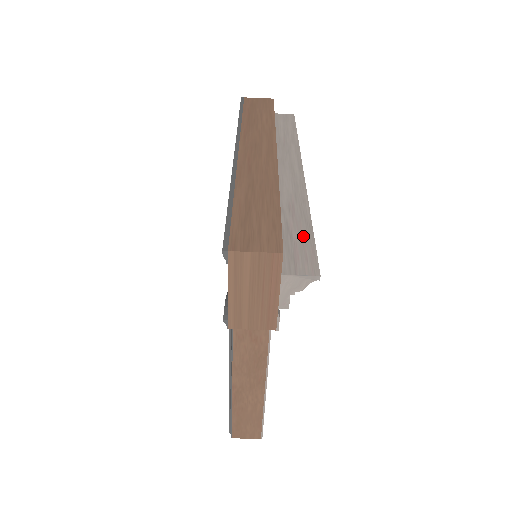
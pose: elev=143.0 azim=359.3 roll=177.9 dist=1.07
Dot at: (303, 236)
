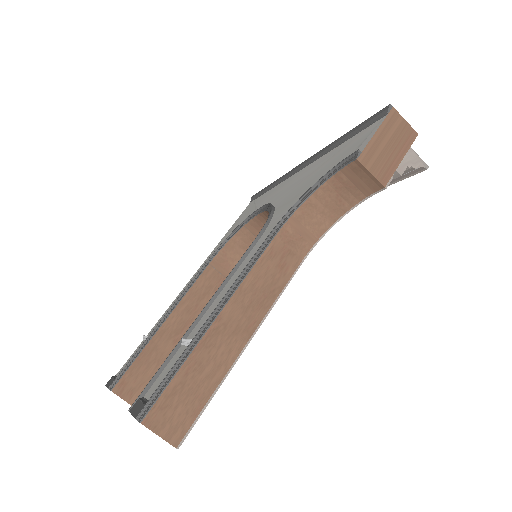
Dot at: occluded
